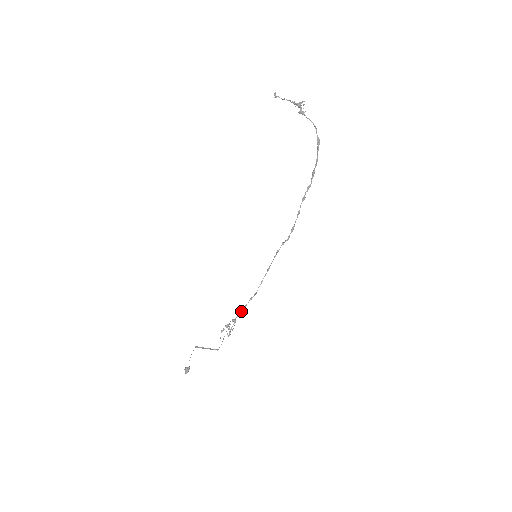
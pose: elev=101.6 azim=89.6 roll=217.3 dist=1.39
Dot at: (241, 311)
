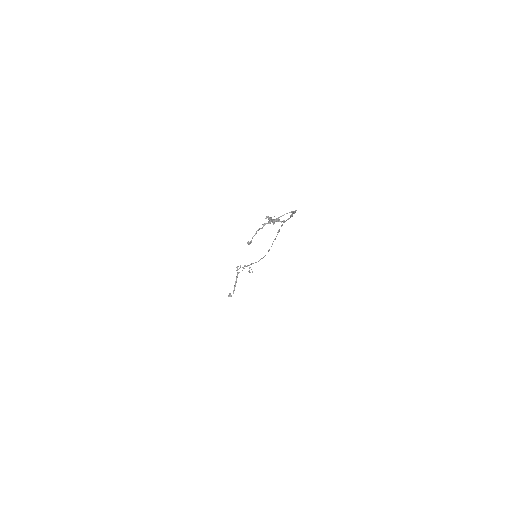
Dot at: occluded
